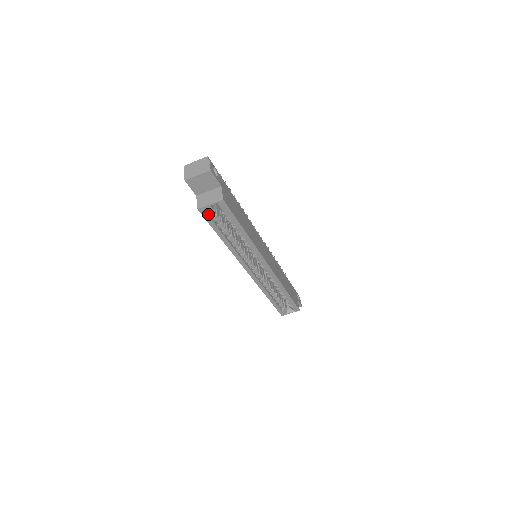
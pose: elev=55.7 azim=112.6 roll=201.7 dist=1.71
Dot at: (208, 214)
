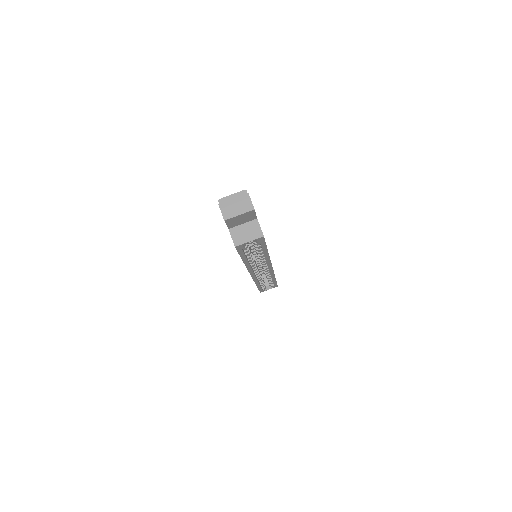
Dot at: (242, 248)
